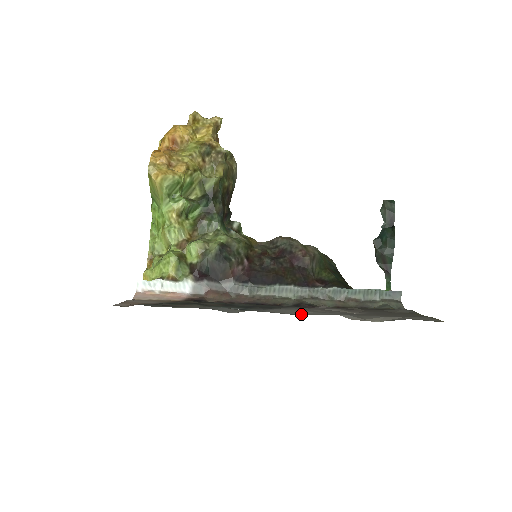
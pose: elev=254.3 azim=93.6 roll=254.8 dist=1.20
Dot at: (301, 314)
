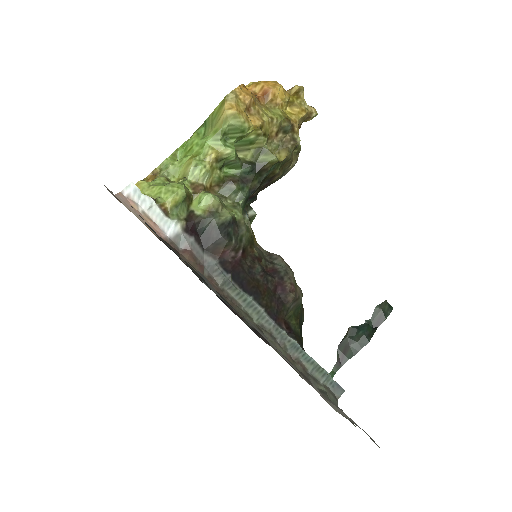
Dot at: (274, 347)
